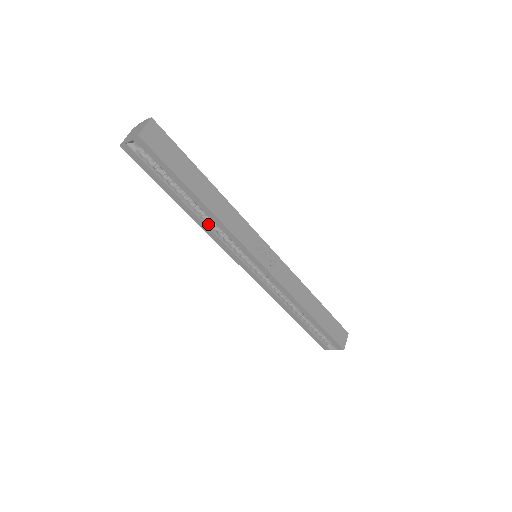
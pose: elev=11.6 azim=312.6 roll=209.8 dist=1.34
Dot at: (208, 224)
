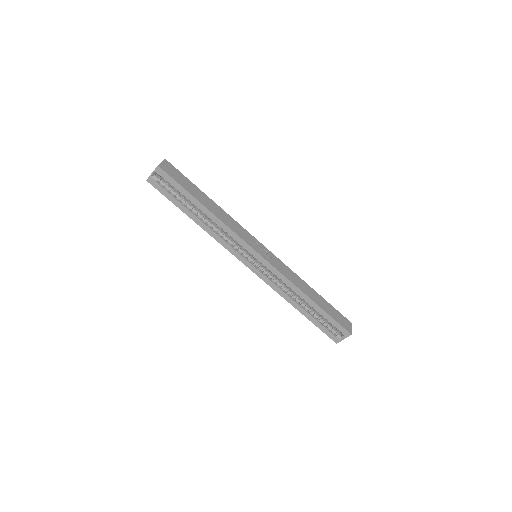
Dot at: (214, 230)
